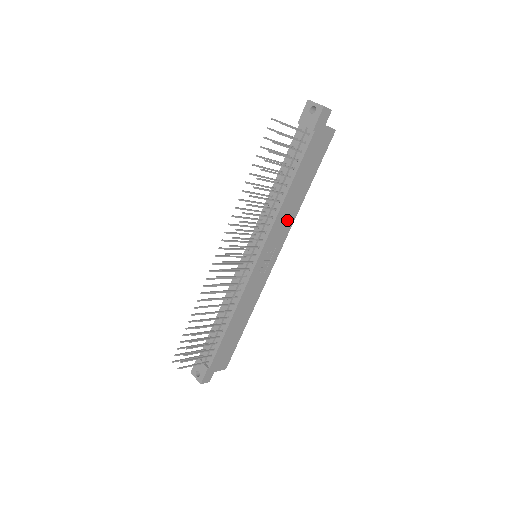
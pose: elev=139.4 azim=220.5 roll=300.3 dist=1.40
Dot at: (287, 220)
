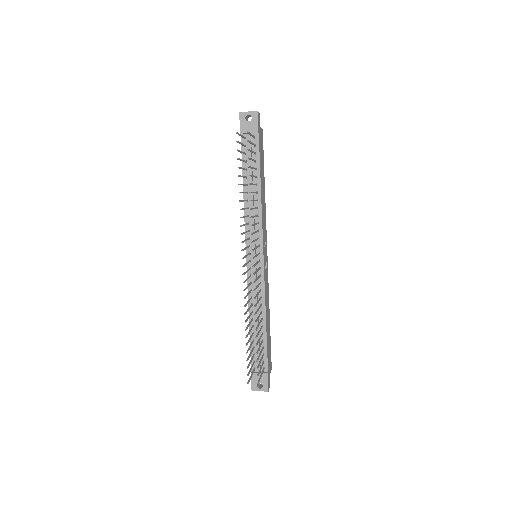
Dot at: (264, 214)
